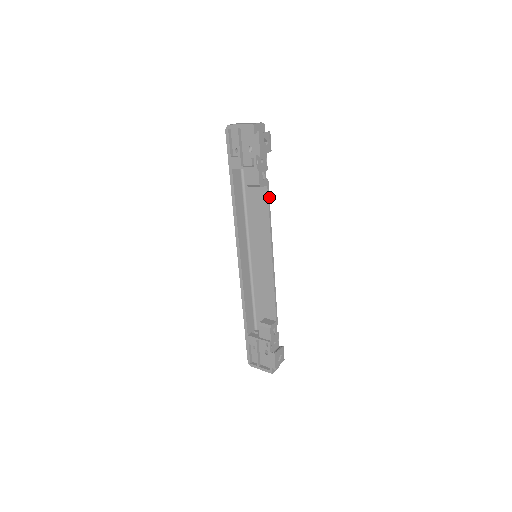
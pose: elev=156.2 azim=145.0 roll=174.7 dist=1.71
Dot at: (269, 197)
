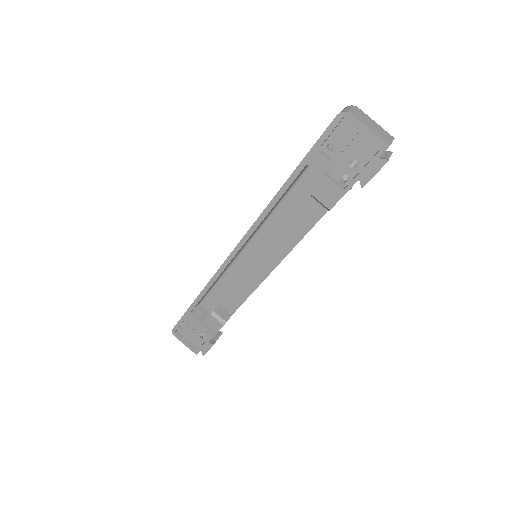
Dot at: (323, 215)
